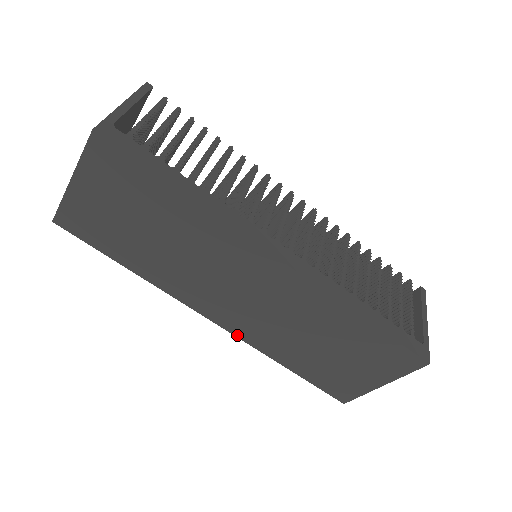
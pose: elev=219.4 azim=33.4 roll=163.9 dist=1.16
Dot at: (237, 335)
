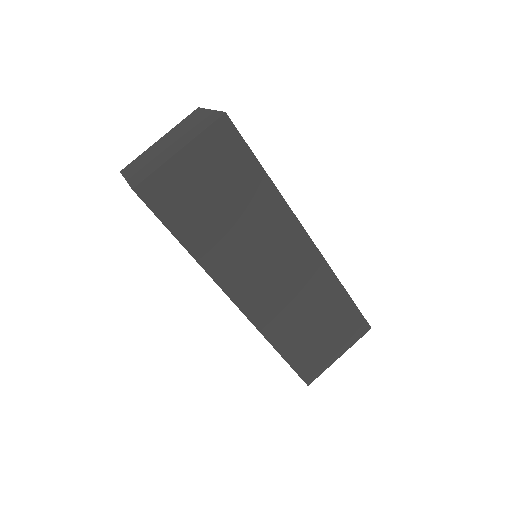
Dot at: (251, 319)
